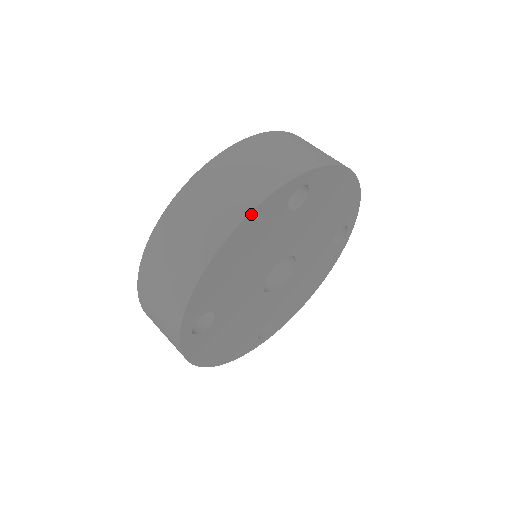
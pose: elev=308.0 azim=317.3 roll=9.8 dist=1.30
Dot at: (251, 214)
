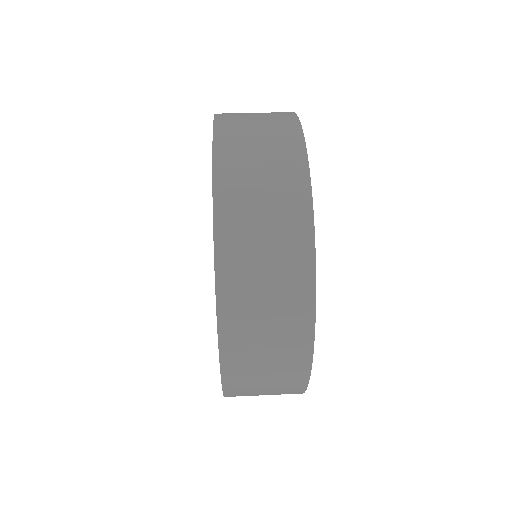
Dot at: (314, 235)
